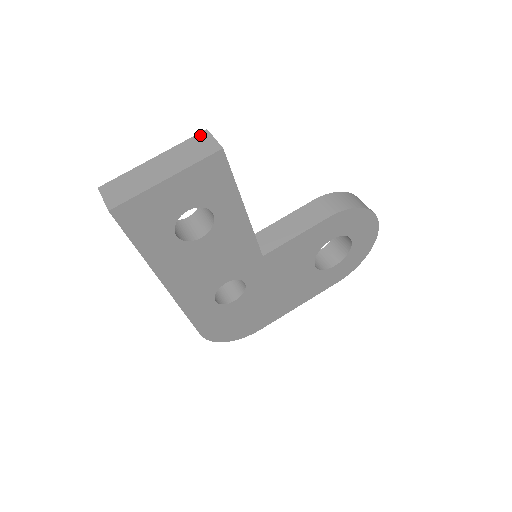
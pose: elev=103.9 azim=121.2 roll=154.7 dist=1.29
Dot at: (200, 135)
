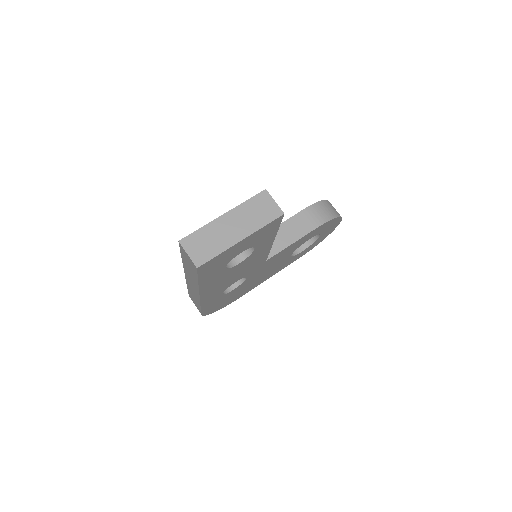
Dot at: (261, 195)
